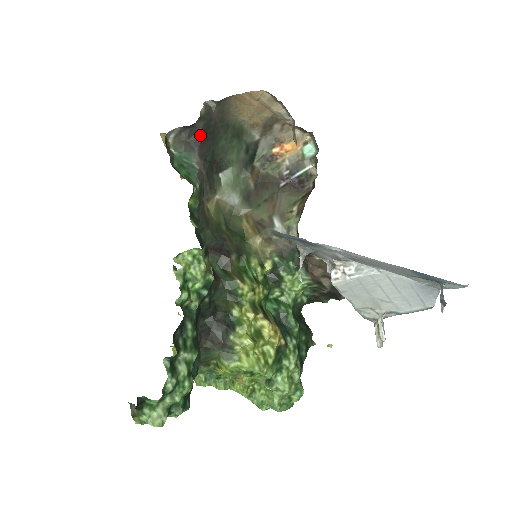
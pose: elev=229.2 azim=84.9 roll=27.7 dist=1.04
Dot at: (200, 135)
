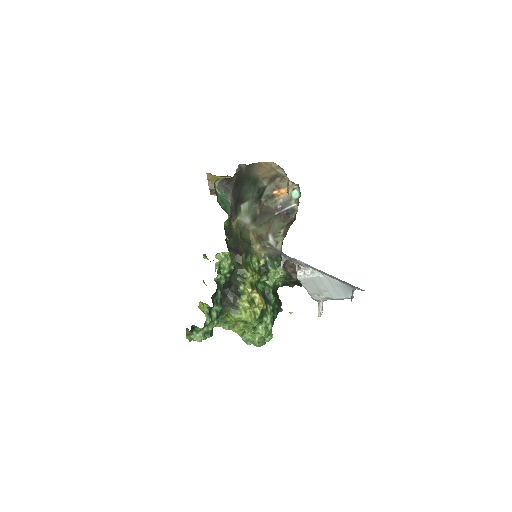
Dot at: (234, 183)
